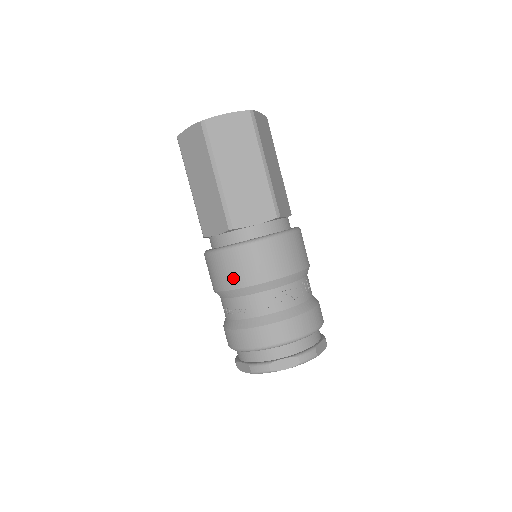
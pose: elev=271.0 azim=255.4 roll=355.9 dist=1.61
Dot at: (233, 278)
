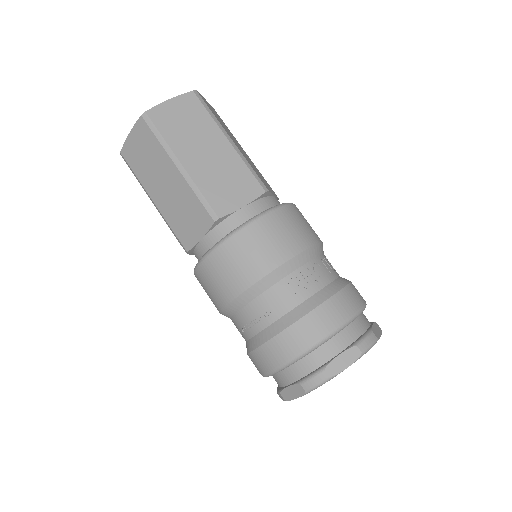
Dot at: (239, 276)
